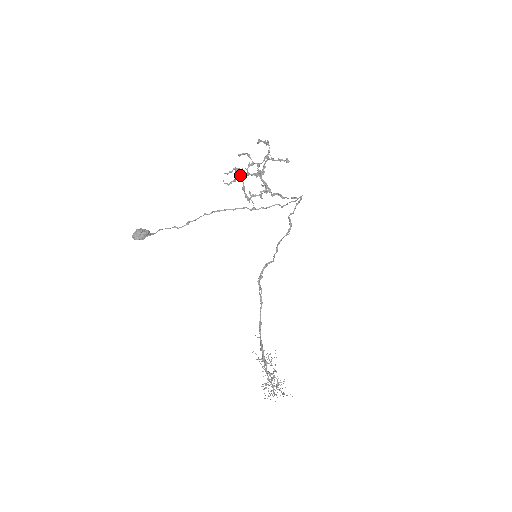
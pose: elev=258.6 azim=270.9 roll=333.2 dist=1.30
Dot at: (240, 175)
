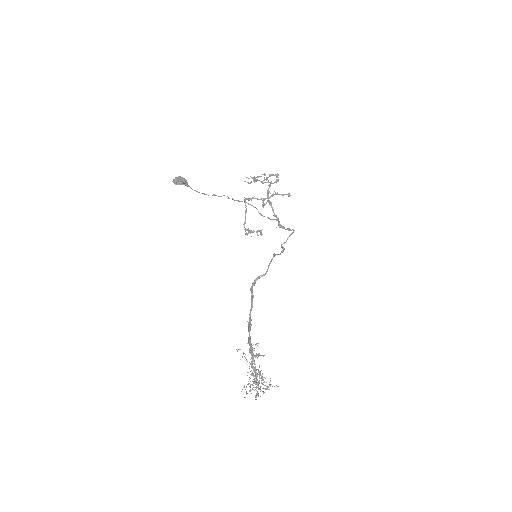
Dot at: (258, 180)
